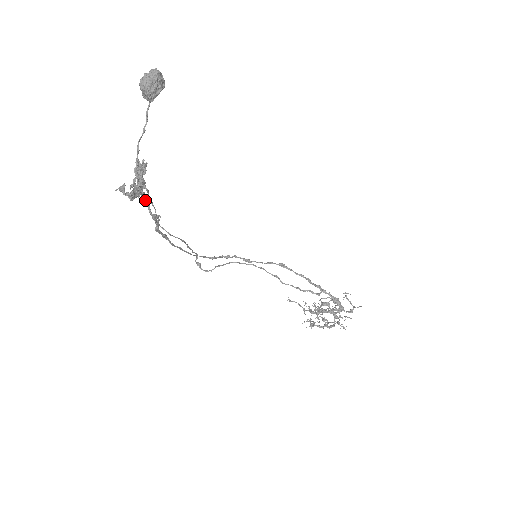
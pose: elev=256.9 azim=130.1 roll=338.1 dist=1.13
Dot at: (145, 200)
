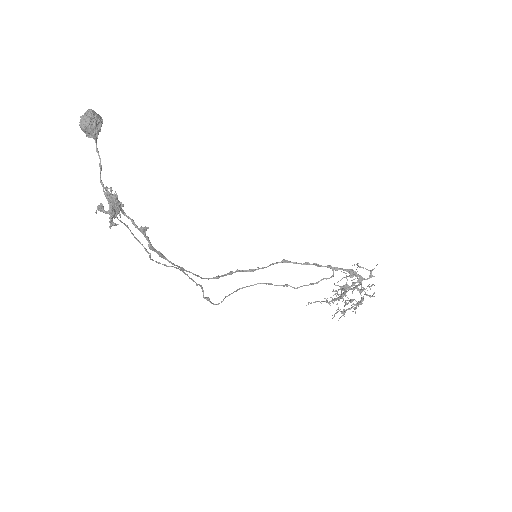
Dot at: (127, 217)
